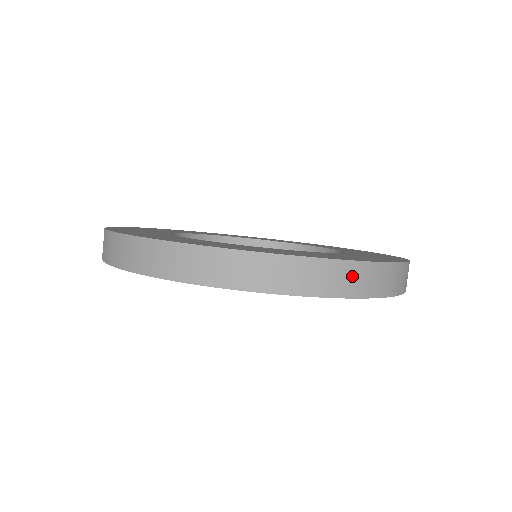
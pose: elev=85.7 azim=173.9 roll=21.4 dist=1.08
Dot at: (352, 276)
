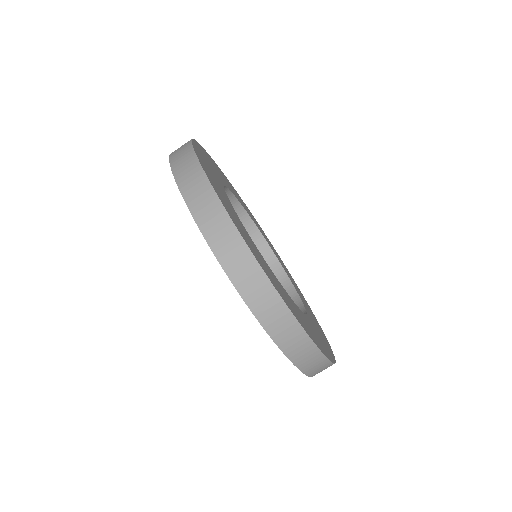
Dot at: (292, 334)
